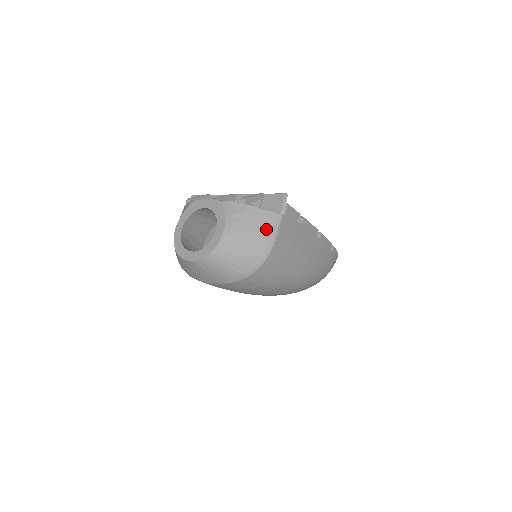
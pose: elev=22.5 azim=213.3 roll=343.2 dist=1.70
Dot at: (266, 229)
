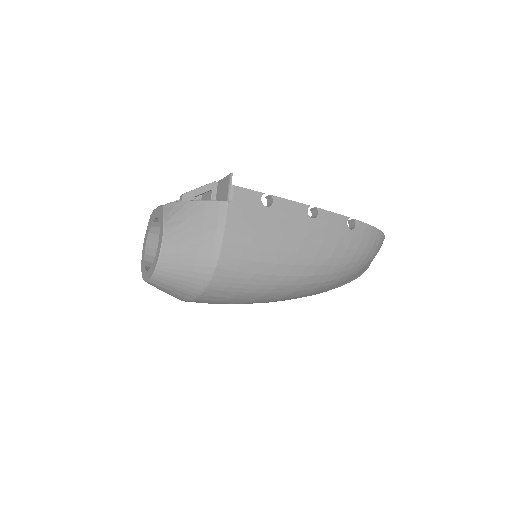
Dot at: (209, 224)
